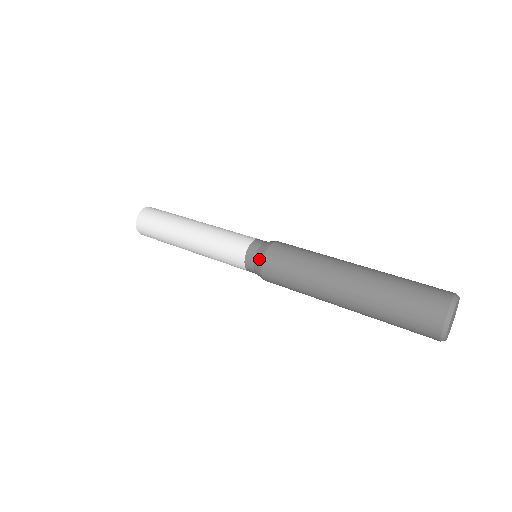
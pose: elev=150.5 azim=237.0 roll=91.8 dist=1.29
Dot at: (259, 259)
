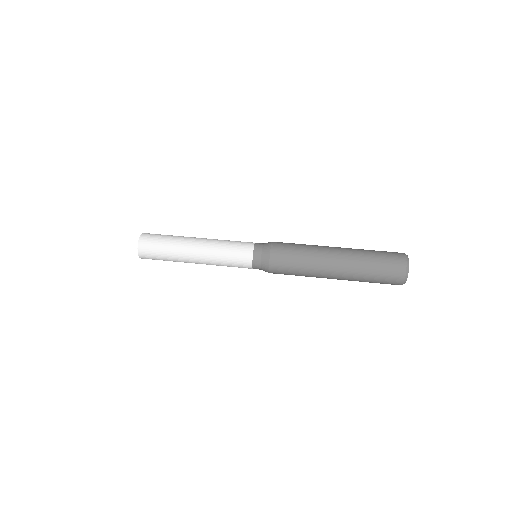
Dot at: (266, 262)
